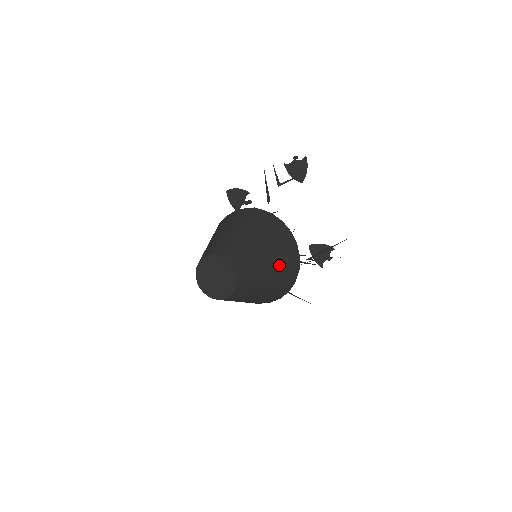
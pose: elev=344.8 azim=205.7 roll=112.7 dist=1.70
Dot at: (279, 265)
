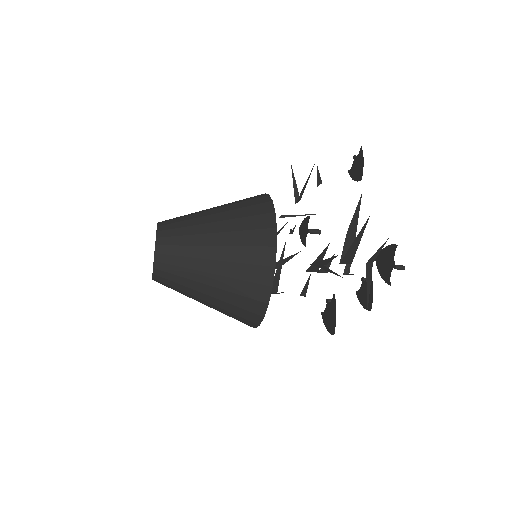
Dot at: (234, 233)
